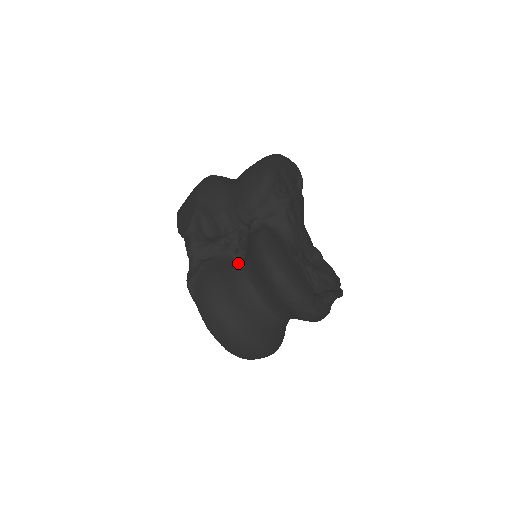
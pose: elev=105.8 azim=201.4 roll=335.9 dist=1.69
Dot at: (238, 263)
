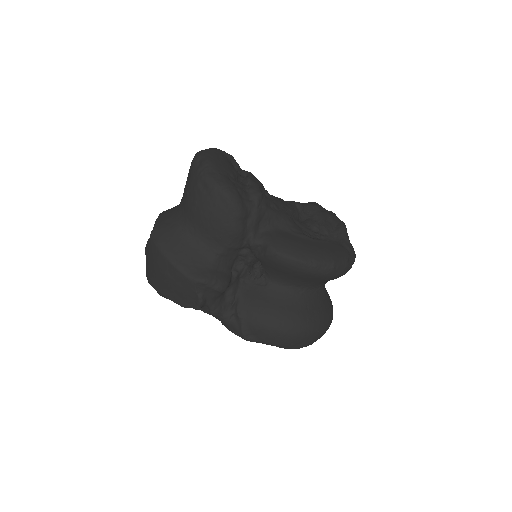
Dot at: (261, 281)
